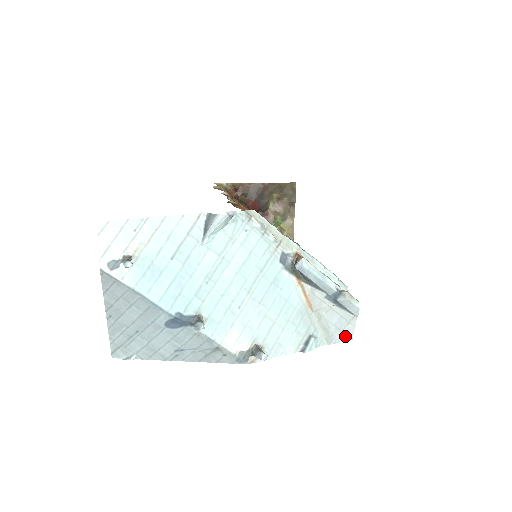
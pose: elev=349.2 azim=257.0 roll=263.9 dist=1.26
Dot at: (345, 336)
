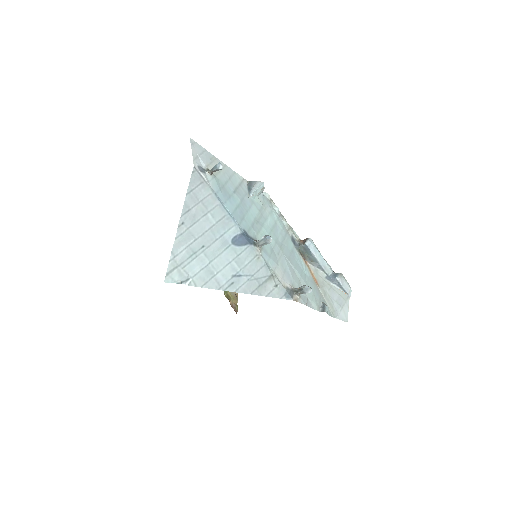
Dot at: (344, 315)
